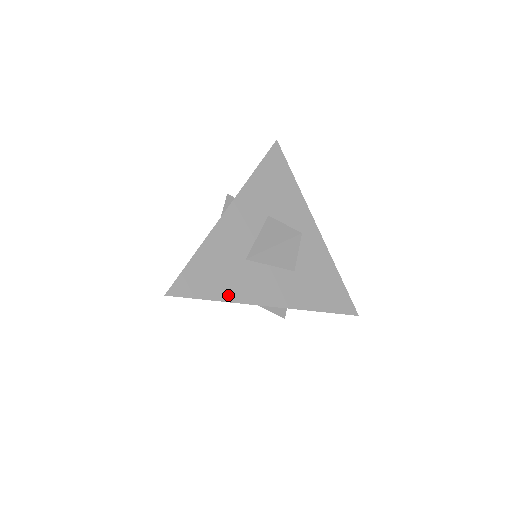
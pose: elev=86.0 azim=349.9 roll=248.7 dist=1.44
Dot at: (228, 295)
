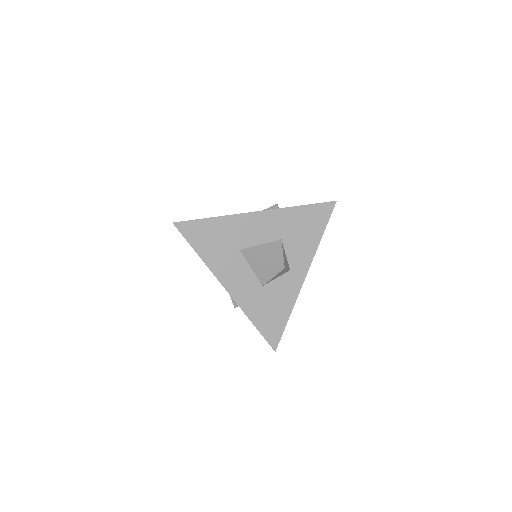
Dot at: (208, 259)
